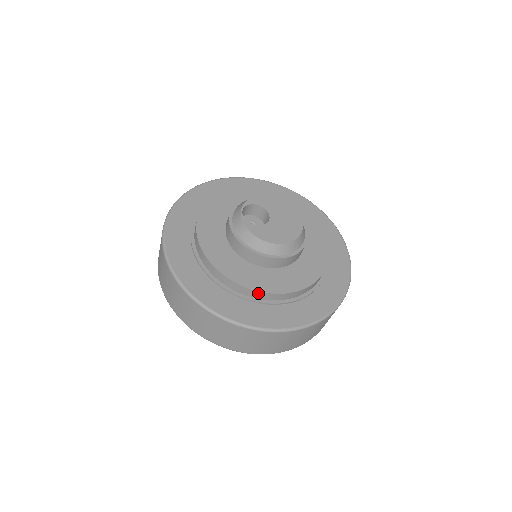
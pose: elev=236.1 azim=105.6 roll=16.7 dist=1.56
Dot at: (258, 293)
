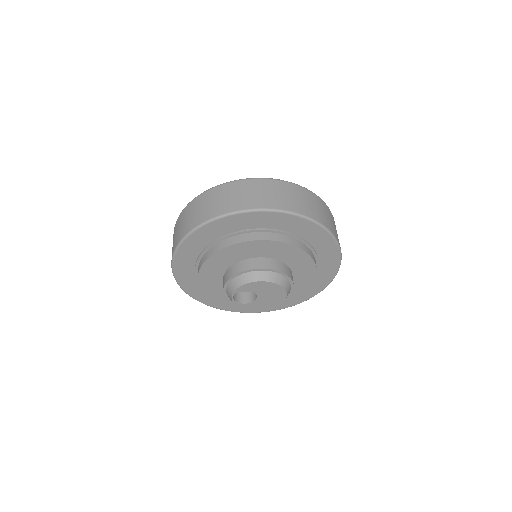
Dot at: occluded
